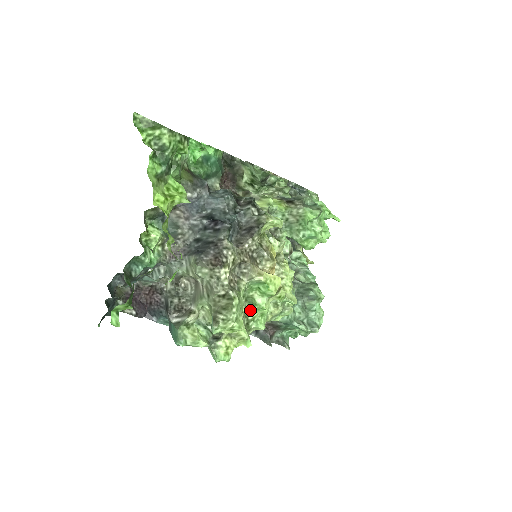
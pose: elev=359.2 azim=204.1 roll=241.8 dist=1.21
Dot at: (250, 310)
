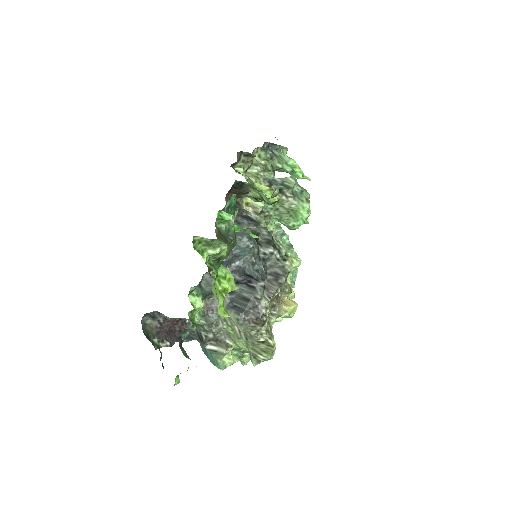
Dot at: occluded
